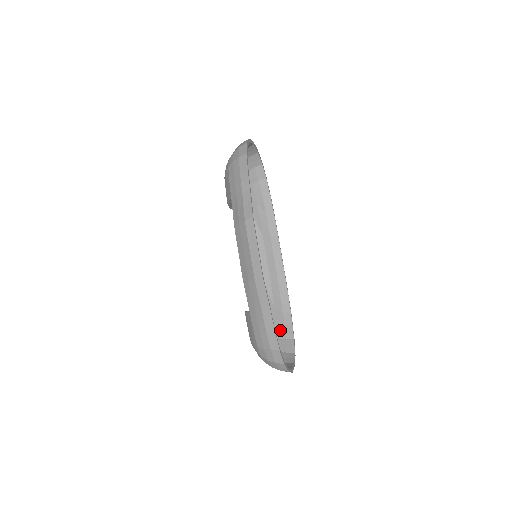
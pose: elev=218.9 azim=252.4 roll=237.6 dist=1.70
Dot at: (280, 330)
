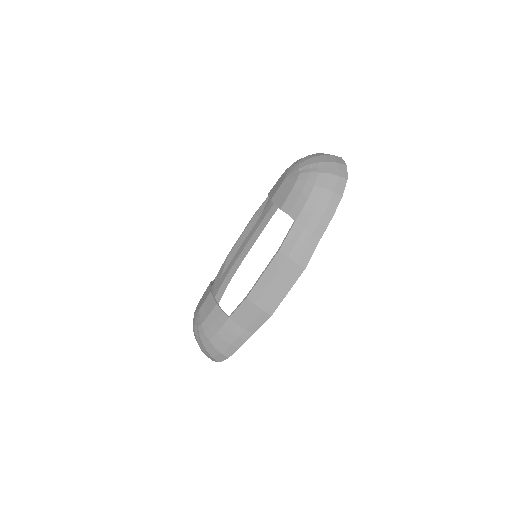
Dot at: occluded
